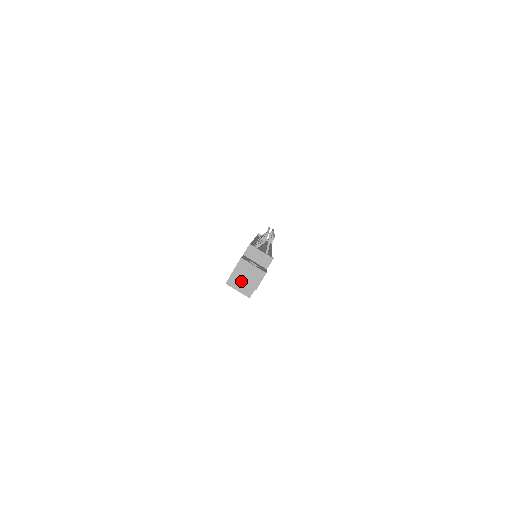
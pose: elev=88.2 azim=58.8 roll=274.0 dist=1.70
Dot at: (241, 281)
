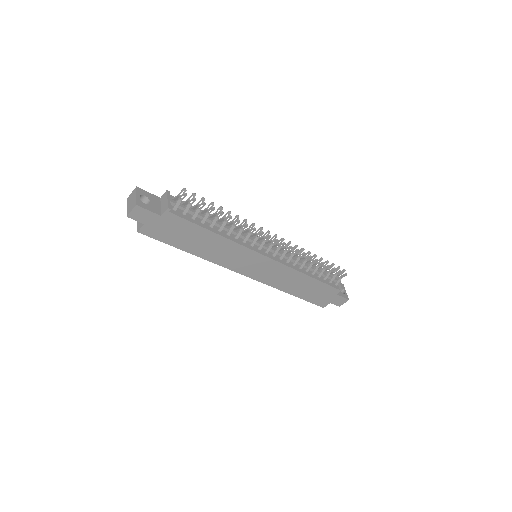
Dot at: occluded
